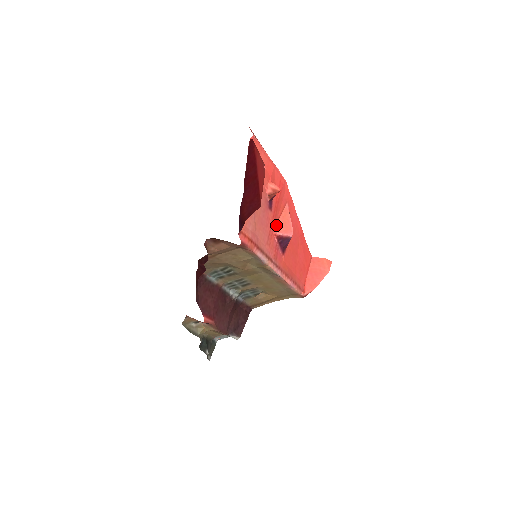
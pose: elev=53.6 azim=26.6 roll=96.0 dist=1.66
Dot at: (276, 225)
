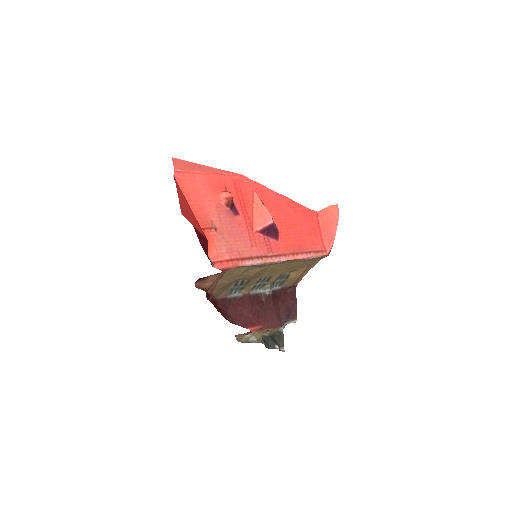
Dot at: (253, 222)
